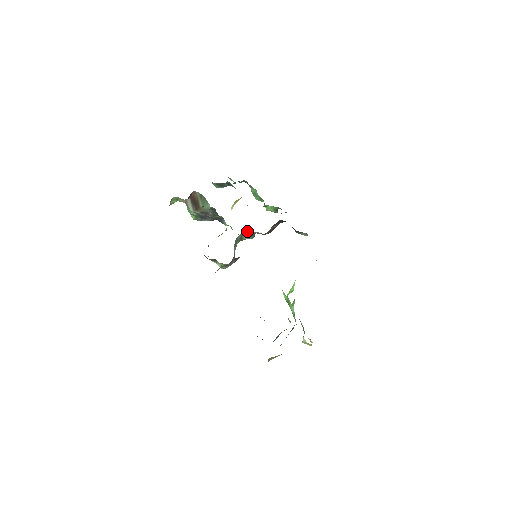
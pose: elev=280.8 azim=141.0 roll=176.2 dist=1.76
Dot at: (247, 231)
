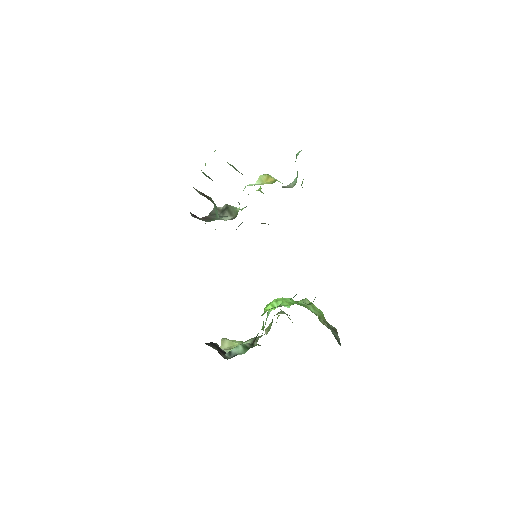
Dot at: occluded
